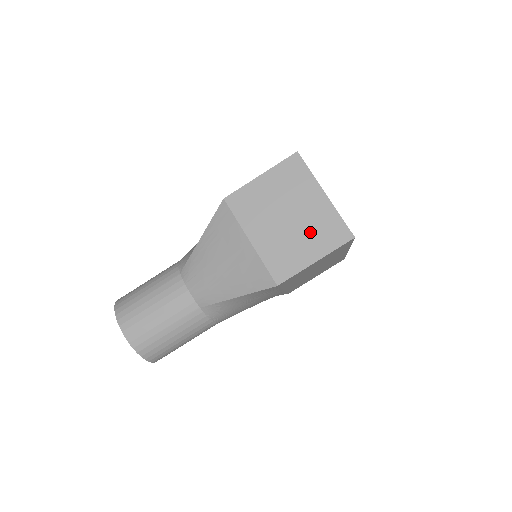
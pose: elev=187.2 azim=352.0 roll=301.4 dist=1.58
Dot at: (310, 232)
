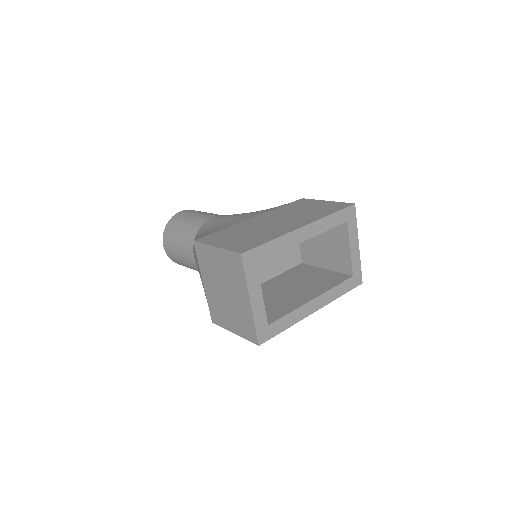
Dot at: (235, 314)
